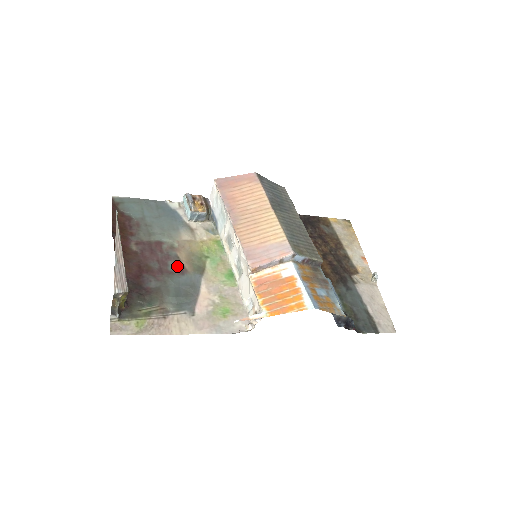
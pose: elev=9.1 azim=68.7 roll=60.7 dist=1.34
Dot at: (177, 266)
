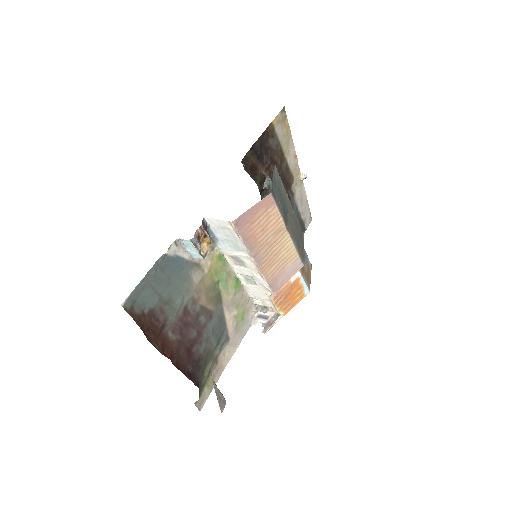
Dot at: (205, 315)
